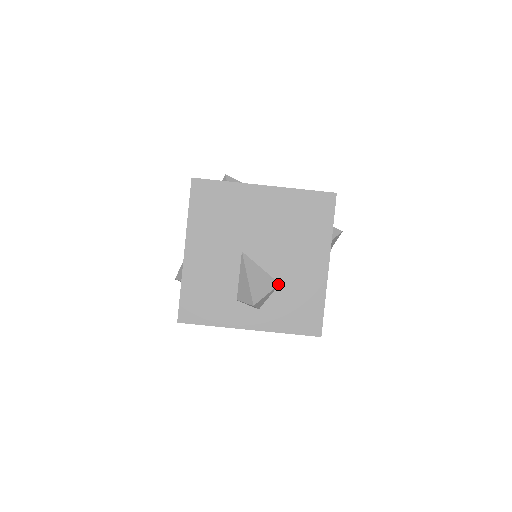
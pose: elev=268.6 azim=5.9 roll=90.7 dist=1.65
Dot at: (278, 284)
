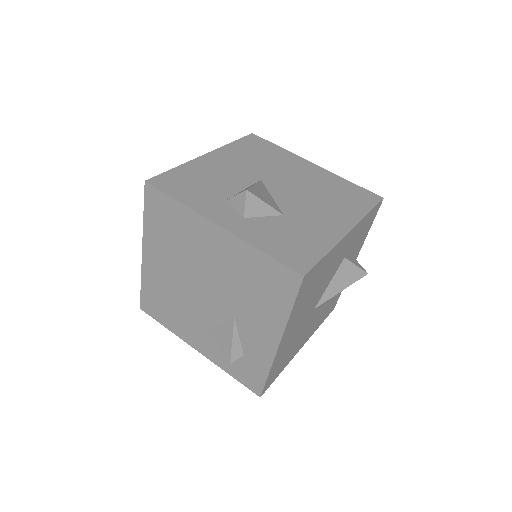
Dot at: (282, 213)
